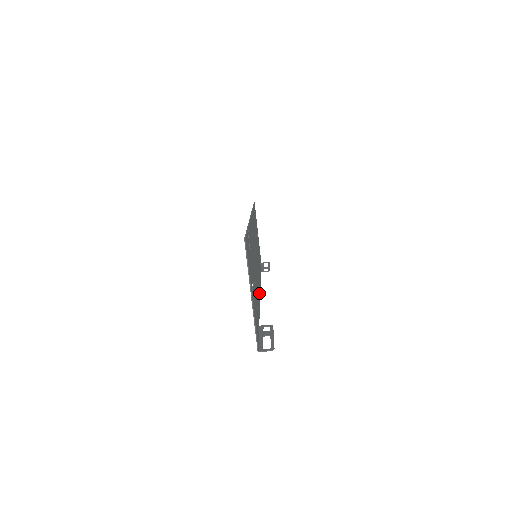
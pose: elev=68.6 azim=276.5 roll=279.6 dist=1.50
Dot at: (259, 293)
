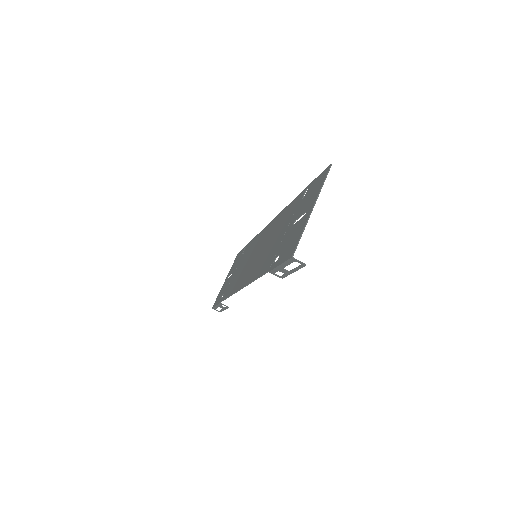
Dot at: occluded
